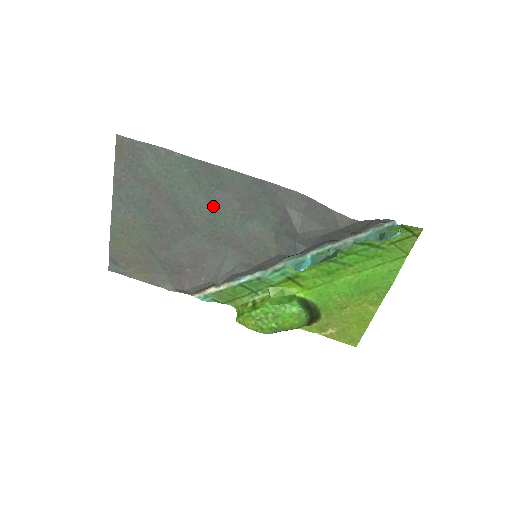
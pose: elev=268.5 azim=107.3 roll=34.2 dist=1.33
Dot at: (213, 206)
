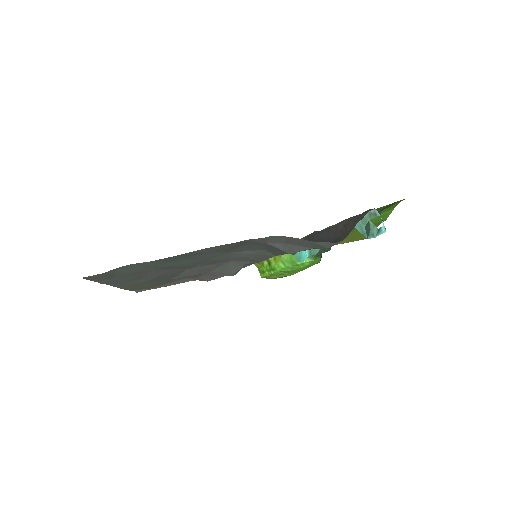
Dot at: (200, 259)
